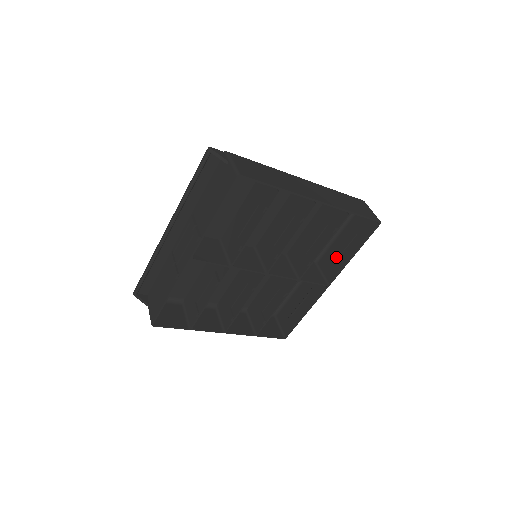
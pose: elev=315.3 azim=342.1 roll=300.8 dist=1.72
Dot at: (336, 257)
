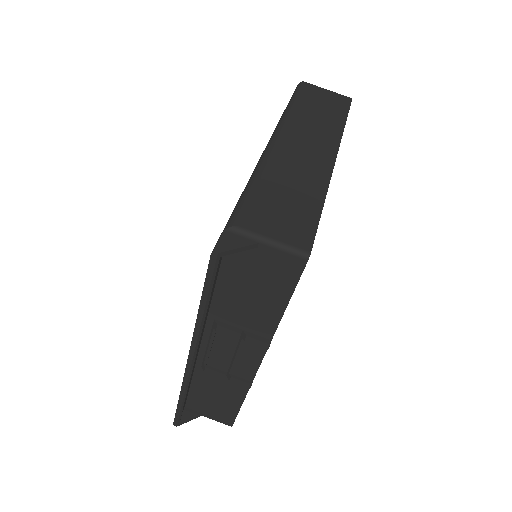
Dot at: occluded
